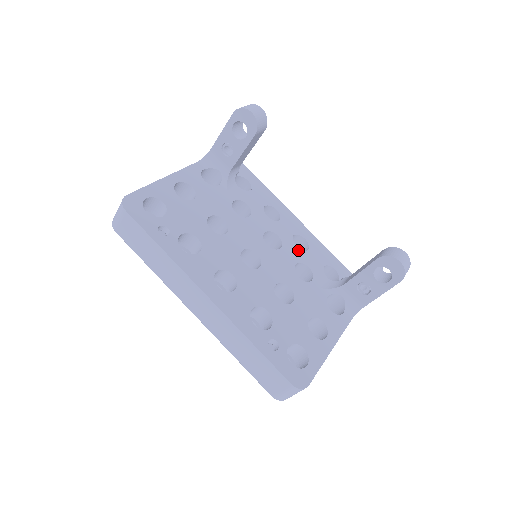
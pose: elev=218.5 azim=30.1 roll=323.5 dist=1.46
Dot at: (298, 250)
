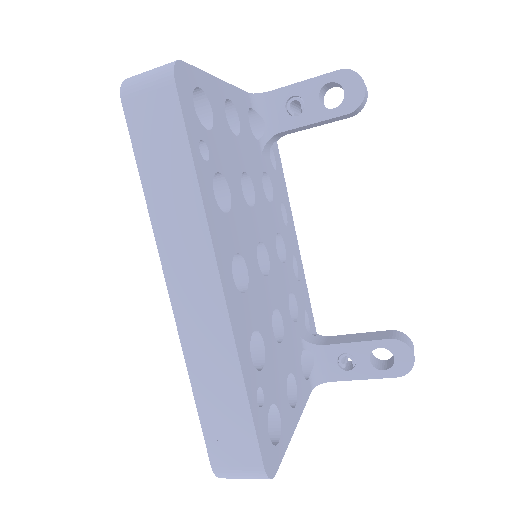
Dot at: (294, 275)
